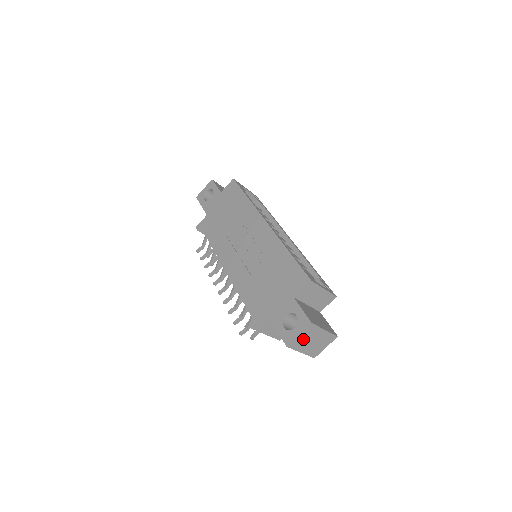
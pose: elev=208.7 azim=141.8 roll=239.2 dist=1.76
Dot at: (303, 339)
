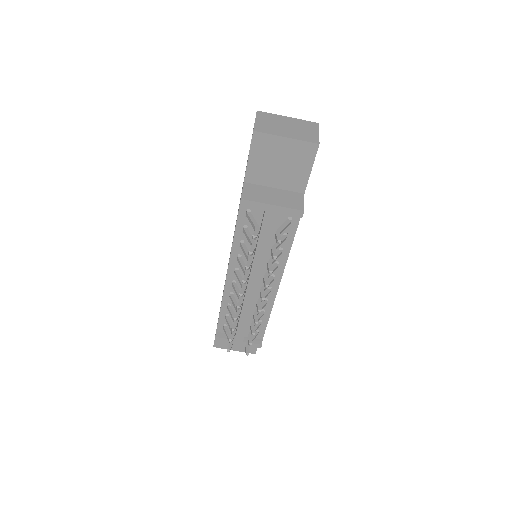
Dot at: (268, 125)
